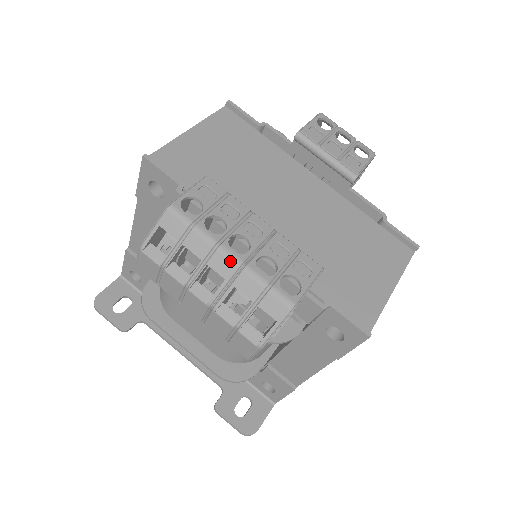
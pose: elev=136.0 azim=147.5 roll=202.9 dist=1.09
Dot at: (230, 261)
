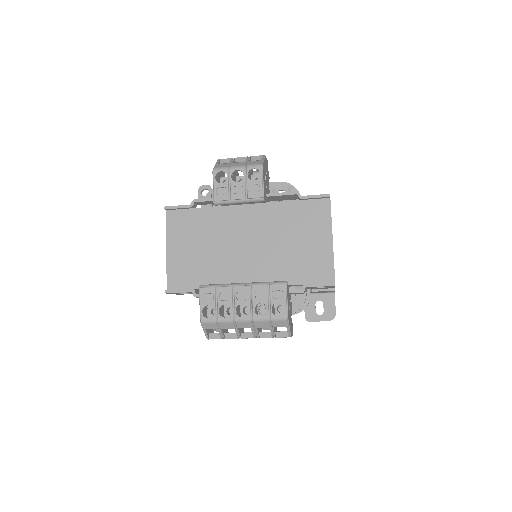
Dot at: (245, 322)
